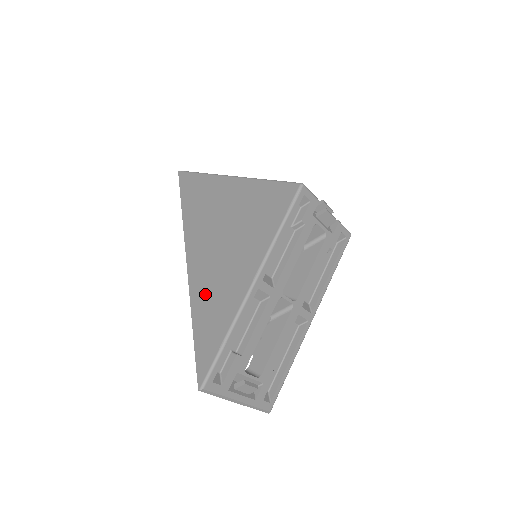
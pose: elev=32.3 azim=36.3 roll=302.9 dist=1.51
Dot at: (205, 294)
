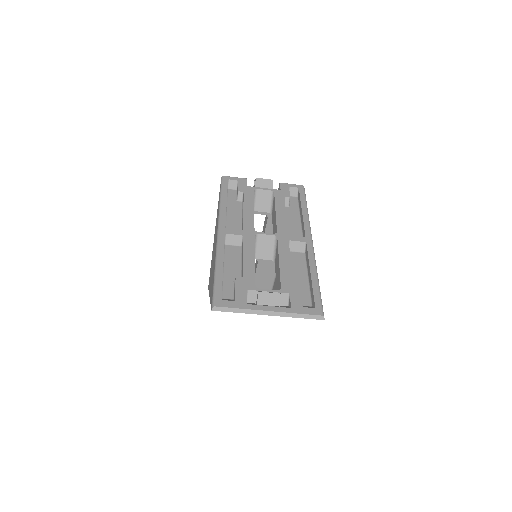
Dot at: occluded
